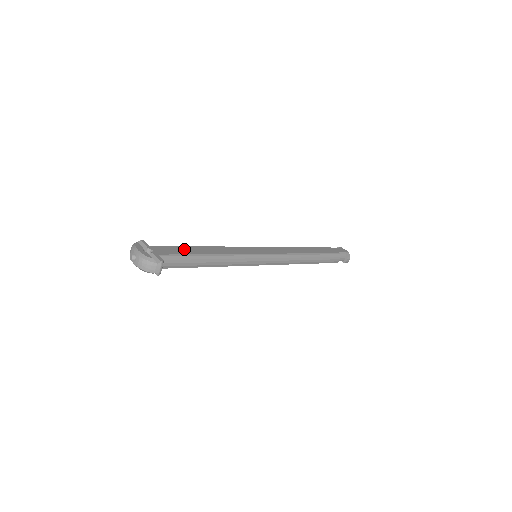
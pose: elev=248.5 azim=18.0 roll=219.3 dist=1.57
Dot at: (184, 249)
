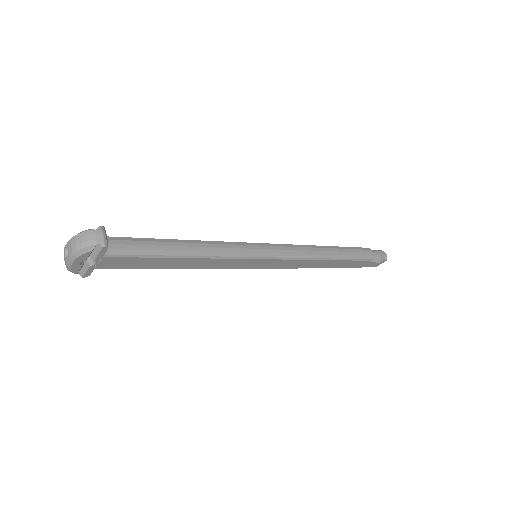
Dot at: occluded
